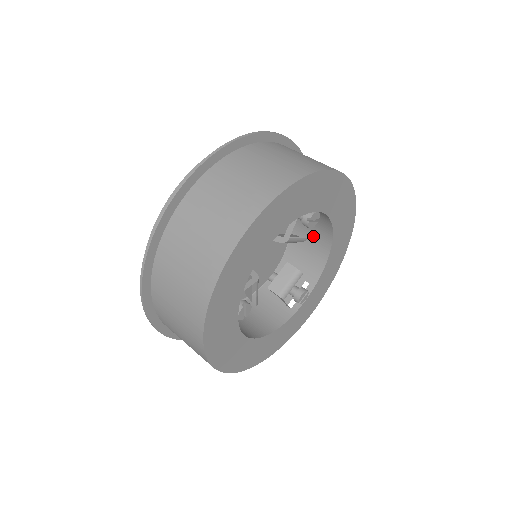
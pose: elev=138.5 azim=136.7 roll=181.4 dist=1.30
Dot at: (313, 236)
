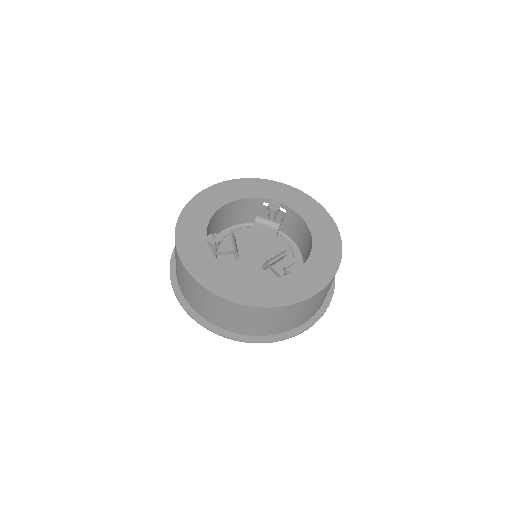
Dot at: (307, 246)
